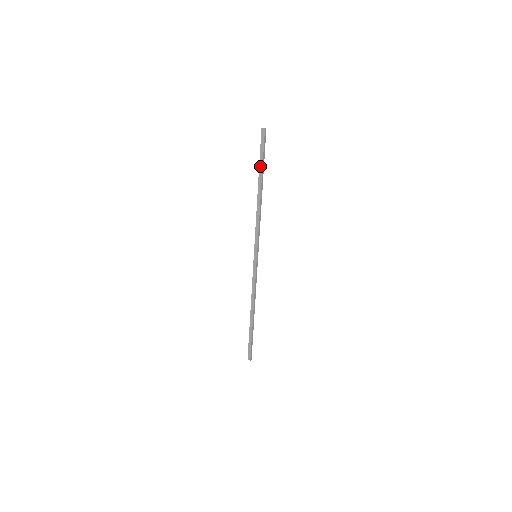
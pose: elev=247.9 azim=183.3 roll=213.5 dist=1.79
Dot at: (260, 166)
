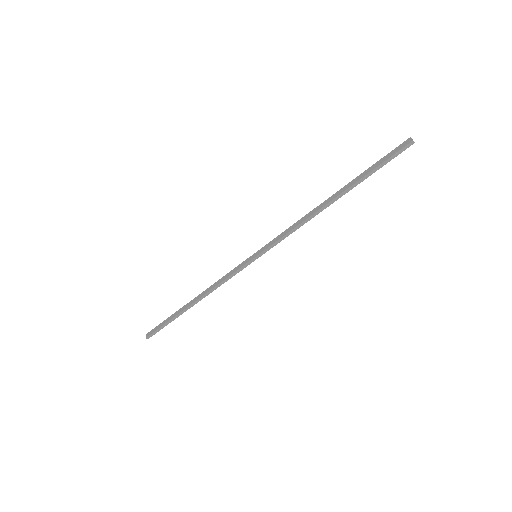
Dot at: (362, 174)
